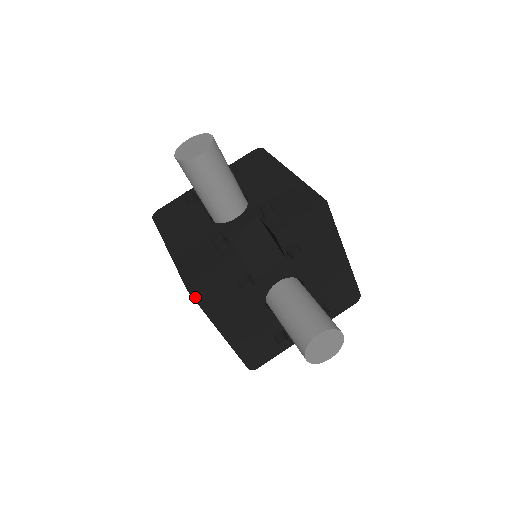
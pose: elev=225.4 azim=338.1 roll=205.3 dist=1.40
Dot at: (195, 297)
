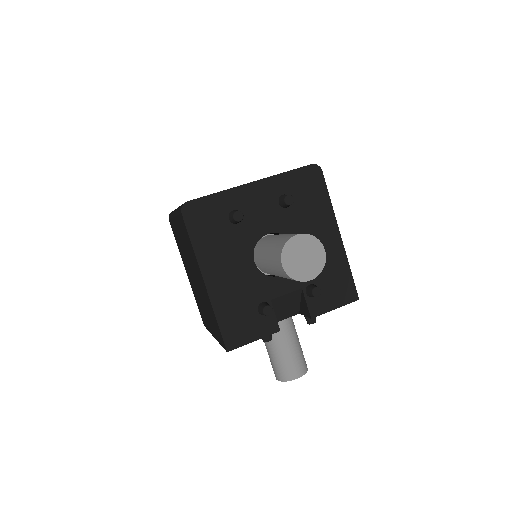
Dot at: occluded
